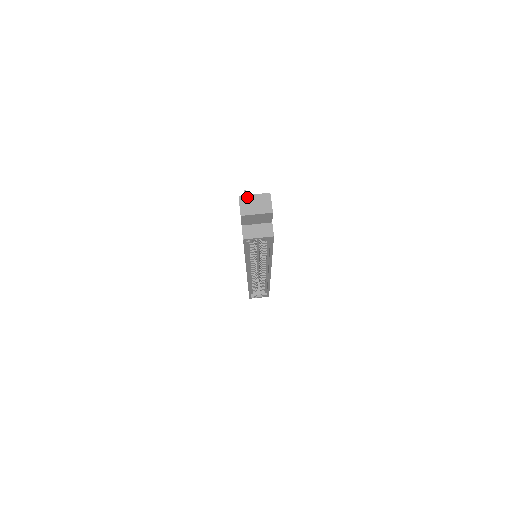
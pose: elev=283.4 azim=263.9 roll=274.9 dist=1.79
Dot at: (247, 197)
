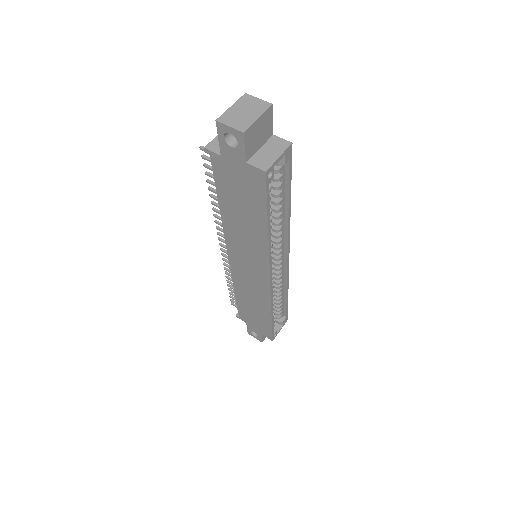
Dot at: (226, 114)
